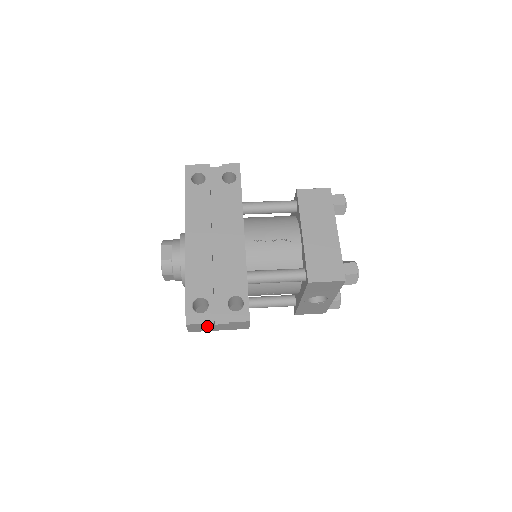
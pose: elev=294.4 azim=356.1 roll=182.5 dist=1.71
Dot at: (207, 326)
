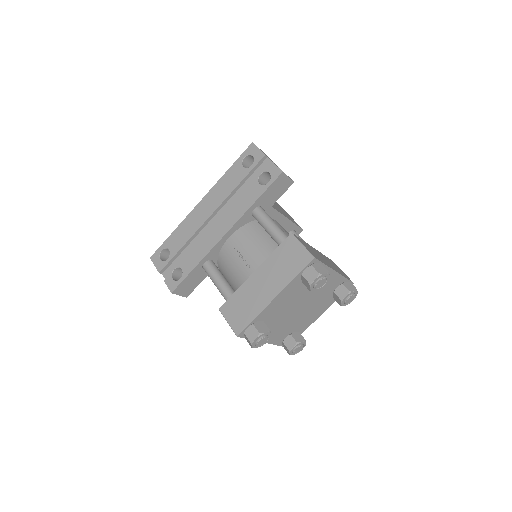
Dot at: occluded
